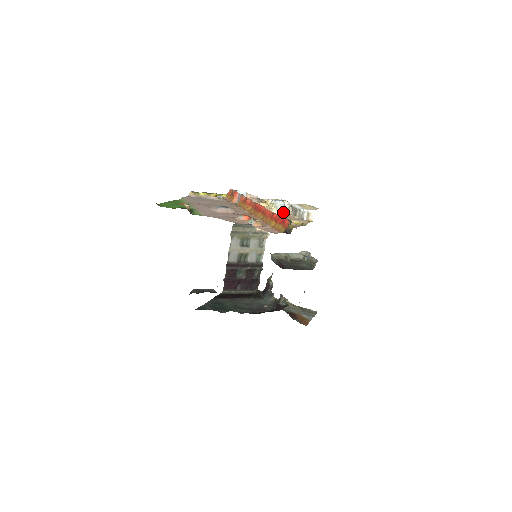
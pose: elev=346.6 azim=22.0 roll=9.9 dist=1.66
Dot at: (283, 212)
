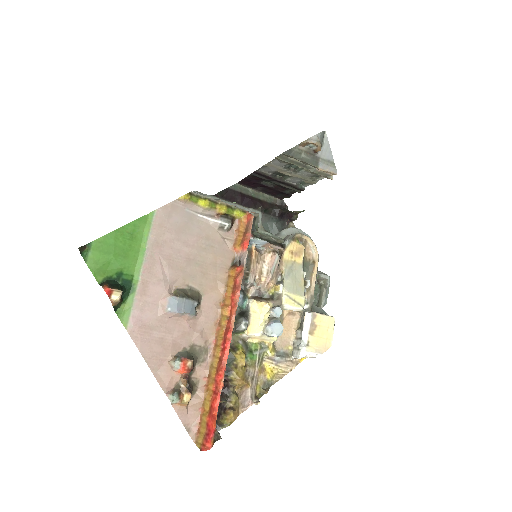
Dot at: (271, 338)
